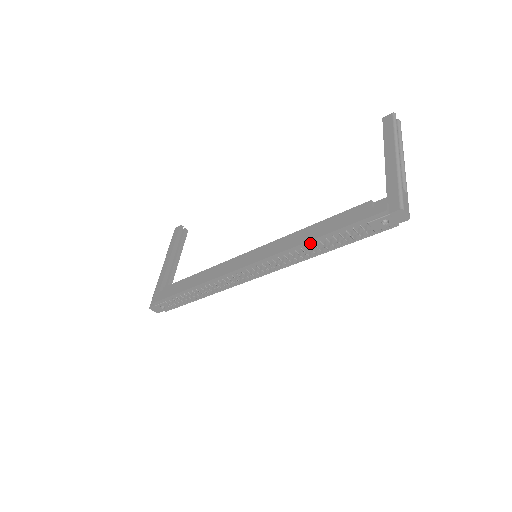
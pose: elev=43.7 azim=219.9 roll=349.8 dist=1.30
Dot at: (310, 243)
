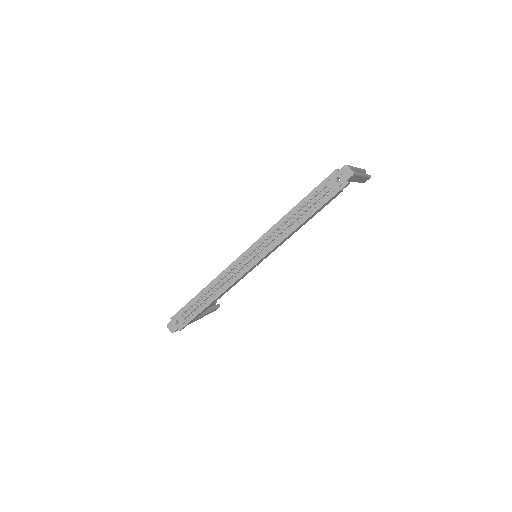
Dot at: (289, 215)
